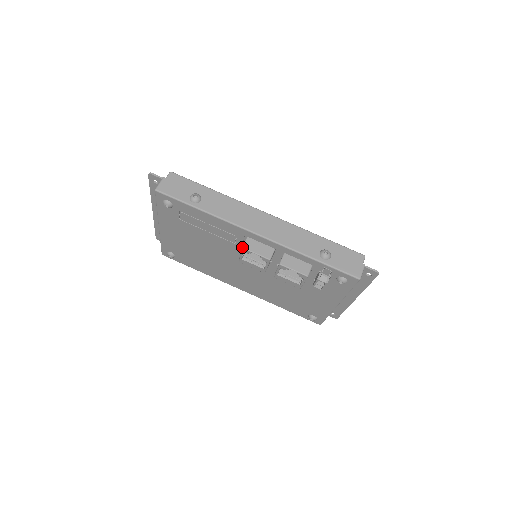
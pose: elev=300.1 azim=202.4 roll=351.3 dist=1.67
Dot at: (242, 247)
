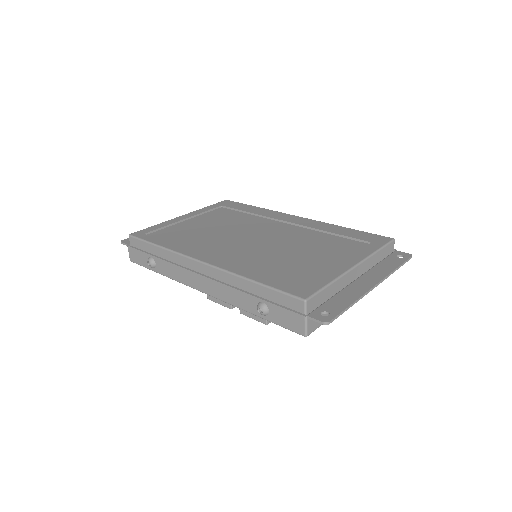
Dot at: occluded
